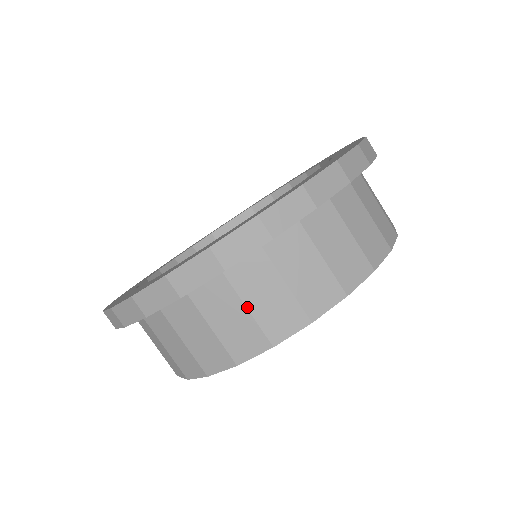
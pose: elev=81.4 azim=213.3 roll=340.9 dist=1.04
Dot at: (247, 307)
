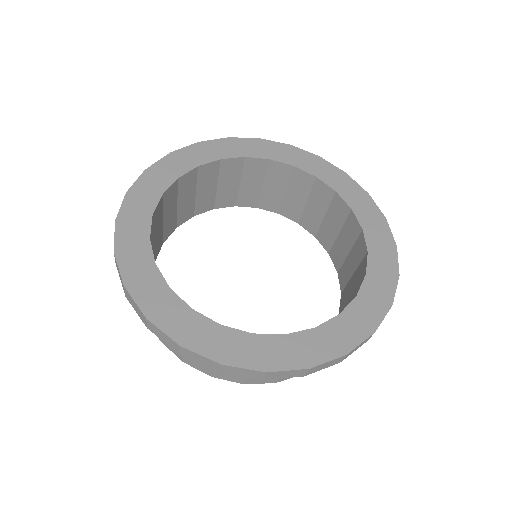
Dot at: occluded
